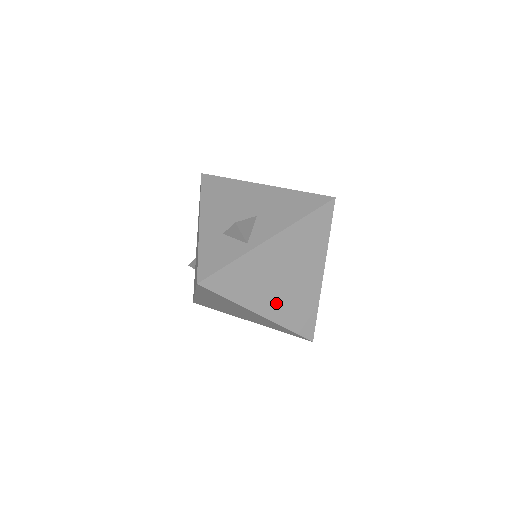
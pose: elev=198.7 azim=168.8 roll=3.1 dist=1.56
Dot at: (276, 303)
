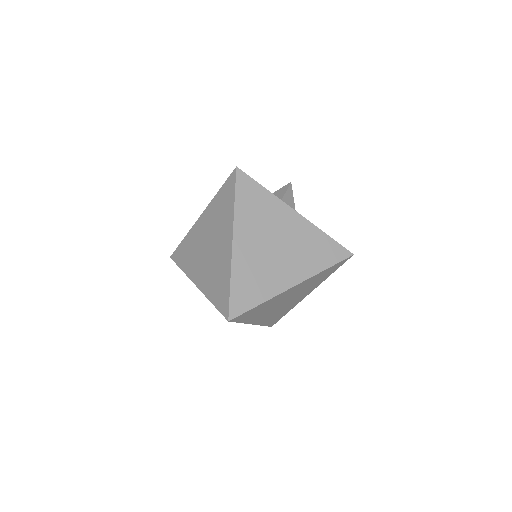
Dot at: (250, 251)
